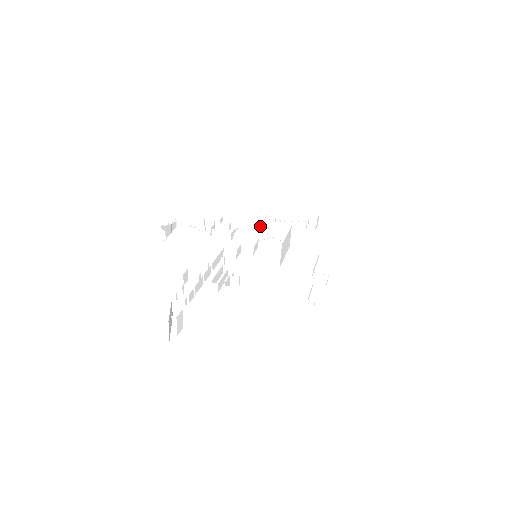
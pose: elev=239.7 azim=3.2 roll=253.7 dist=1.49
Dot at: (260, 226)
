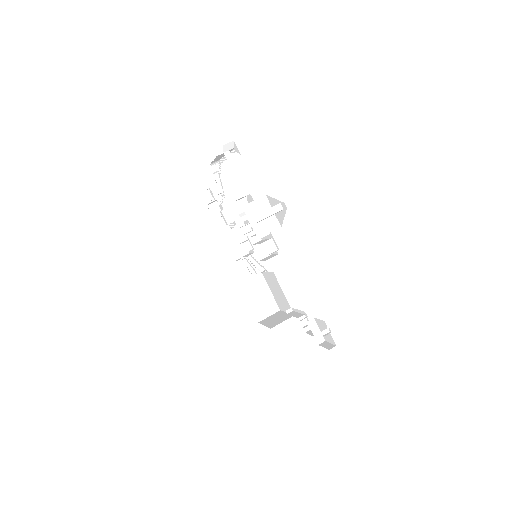
Dot at: occluded
